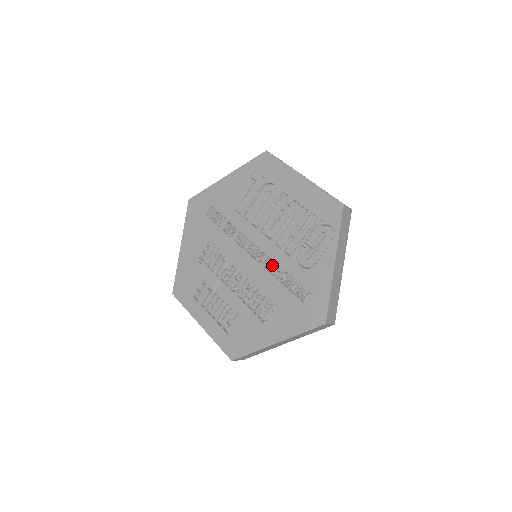
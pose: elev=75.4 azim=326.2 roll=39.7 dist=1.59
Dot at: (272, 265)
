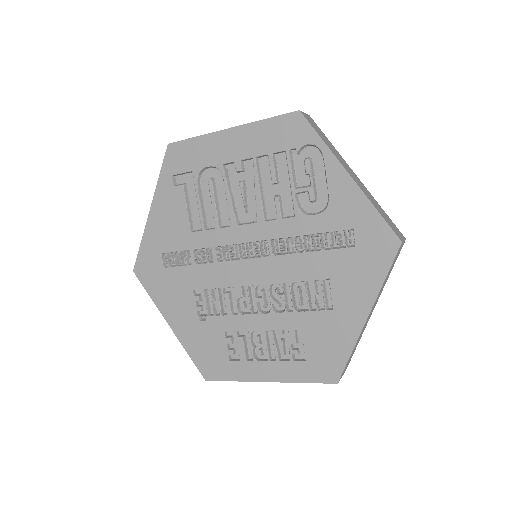
Dot at: (283, 245)
